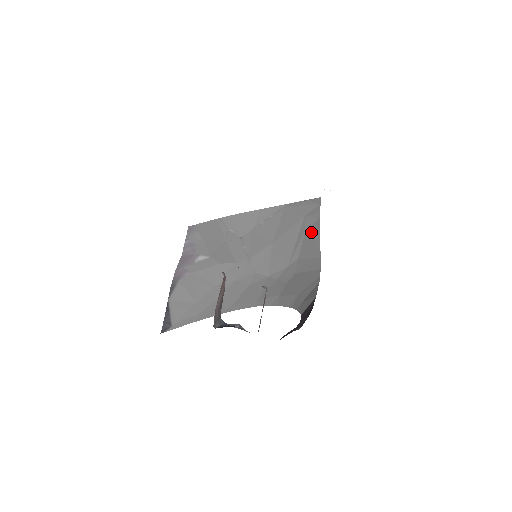
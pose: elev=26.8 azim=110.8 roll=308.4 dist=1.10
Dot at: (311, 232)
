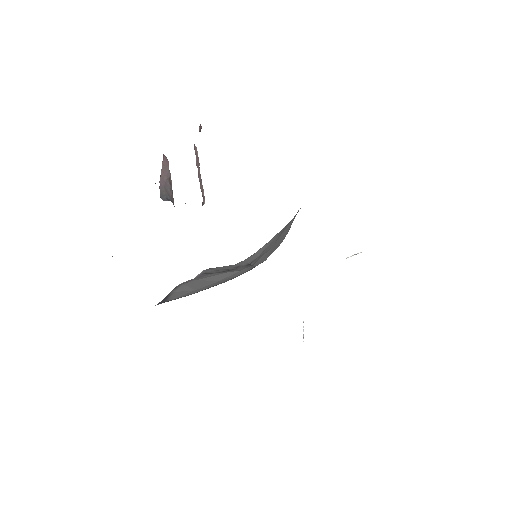
Dot at: occluded
